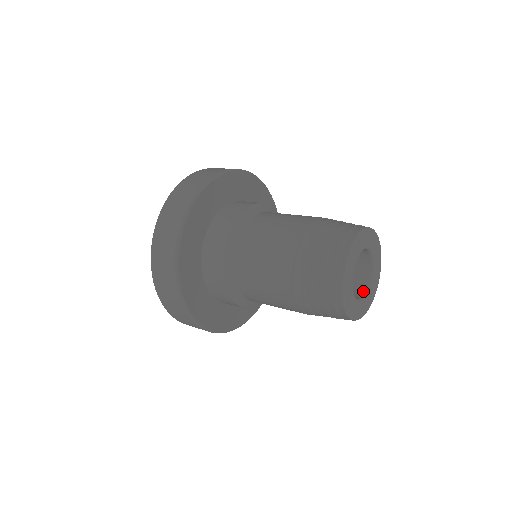
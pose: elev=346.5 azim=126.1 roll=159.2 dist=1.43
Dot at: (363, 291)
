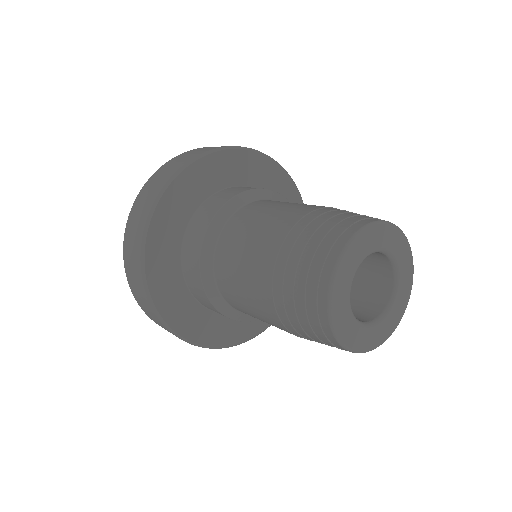
Dot at: (378, 312)
